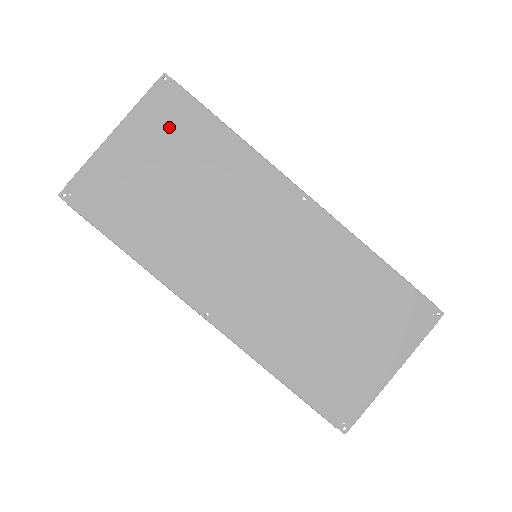
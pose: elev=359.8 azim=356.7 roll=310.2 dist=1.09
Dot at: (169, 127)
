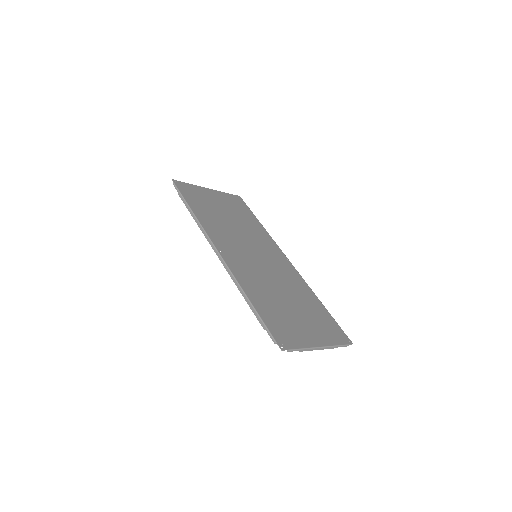
Dot at: (234, 204)
